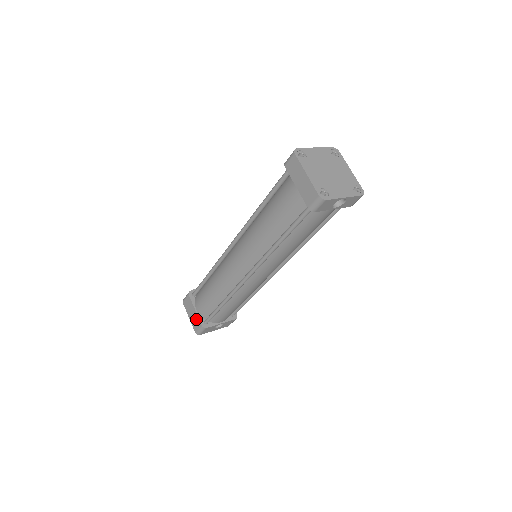
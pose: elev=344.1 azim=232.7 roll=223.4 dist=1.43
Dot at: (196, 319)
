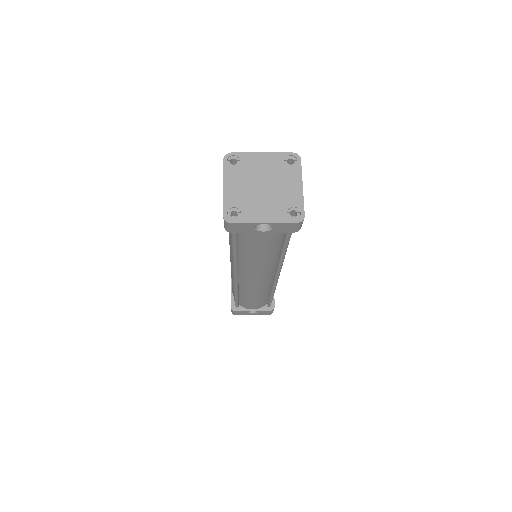
Dot at: (231, 299)
